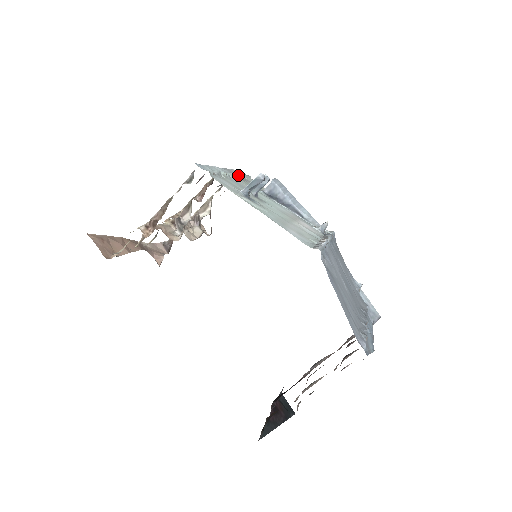
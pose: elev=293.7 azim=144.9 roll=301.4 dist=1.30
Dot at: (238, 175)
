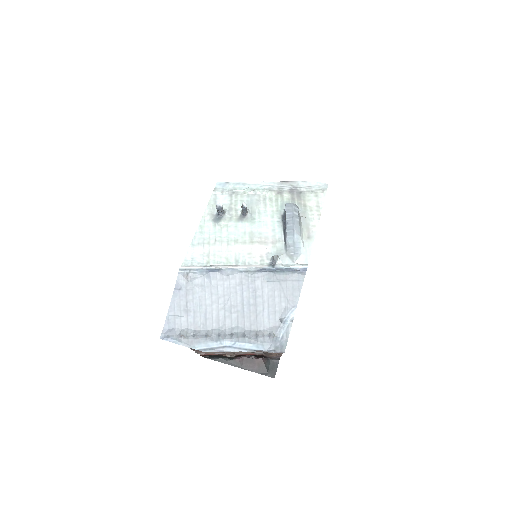
Dot at: (296, 189)
